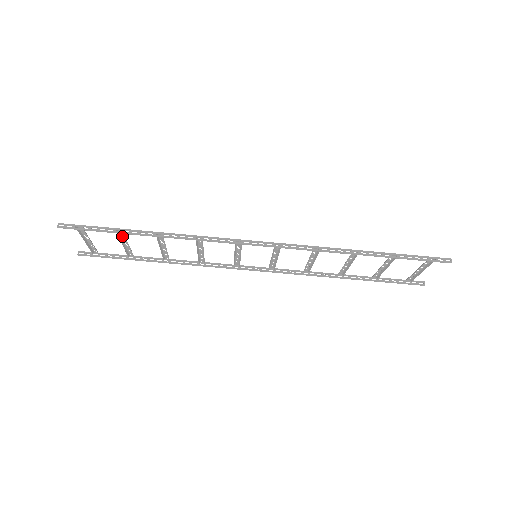
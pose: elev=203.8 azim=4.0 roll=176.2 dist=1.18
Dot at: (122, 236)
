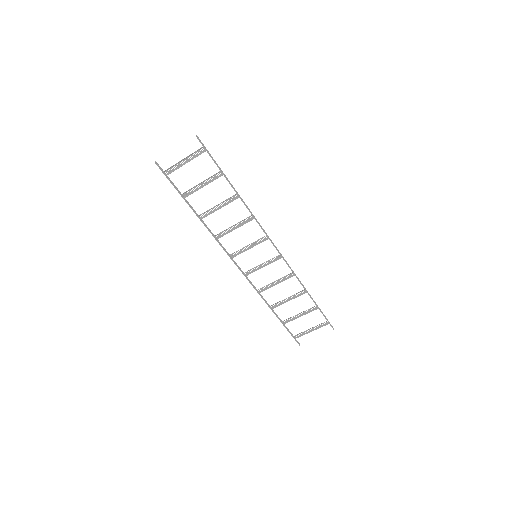
Dot at: occluded
